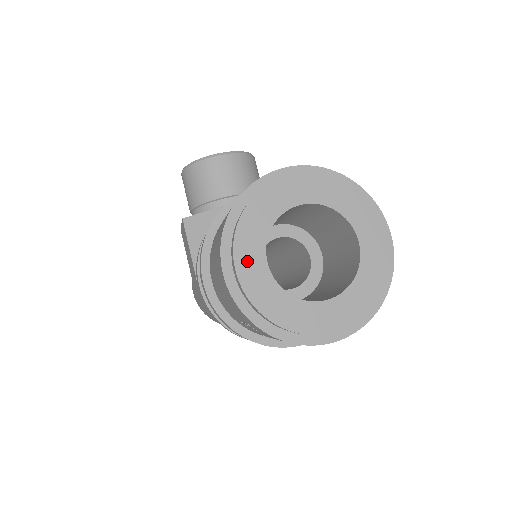
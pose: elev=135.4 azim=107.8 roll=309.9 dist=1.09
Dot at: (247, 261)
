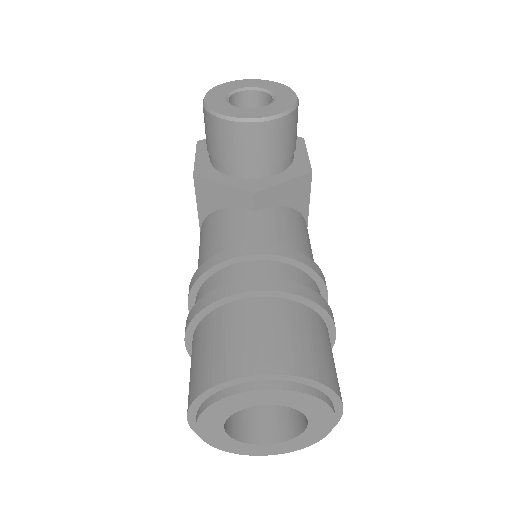
Dot at: (207, 426)
